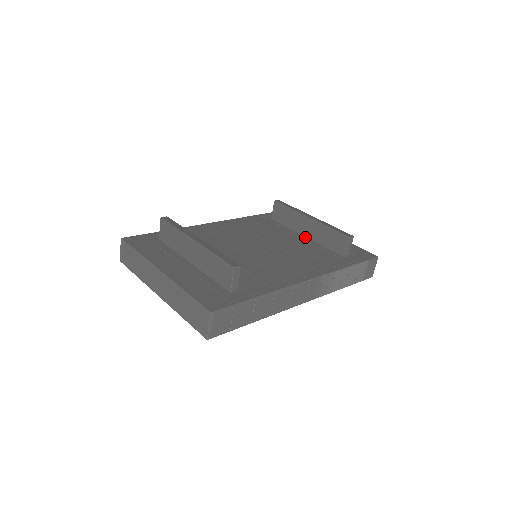
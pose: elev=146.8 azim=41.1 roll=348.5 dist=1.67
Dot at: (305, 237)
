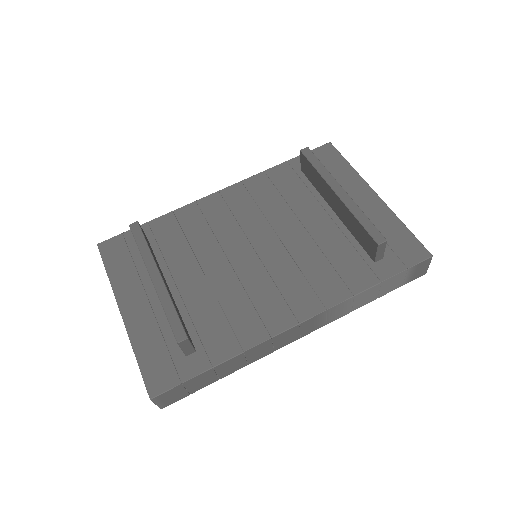
Dot at: (334, 214)
